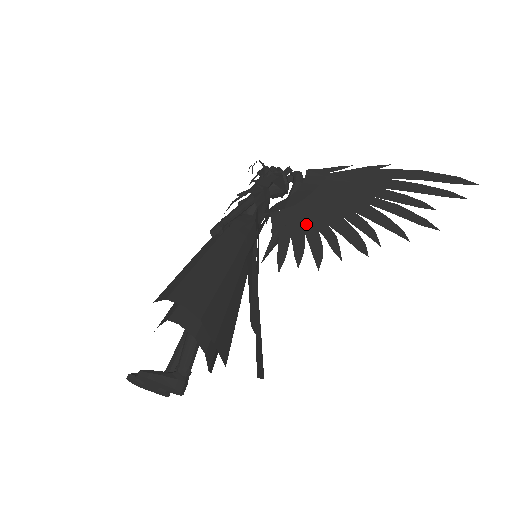
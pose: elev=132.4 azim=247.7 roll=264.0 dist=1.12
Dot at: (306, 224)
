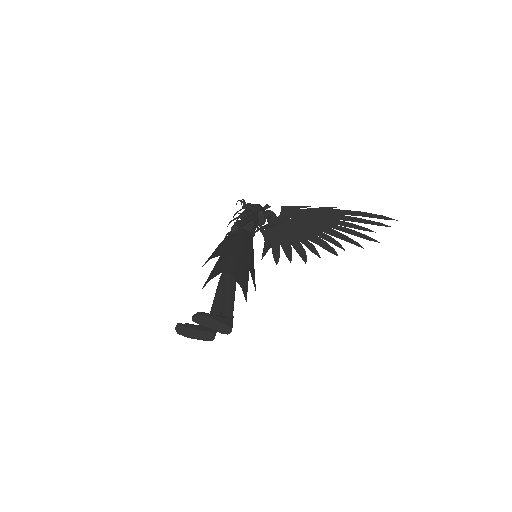
Dot at: (289, 238)
